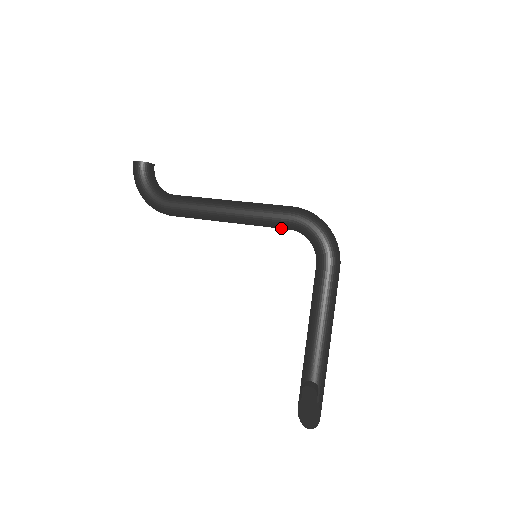
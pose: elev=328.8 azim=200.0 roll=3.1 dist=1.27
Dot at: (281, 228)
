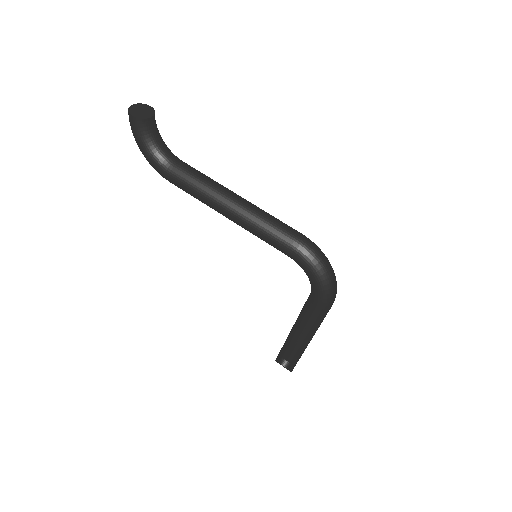
Dot at: occluded
